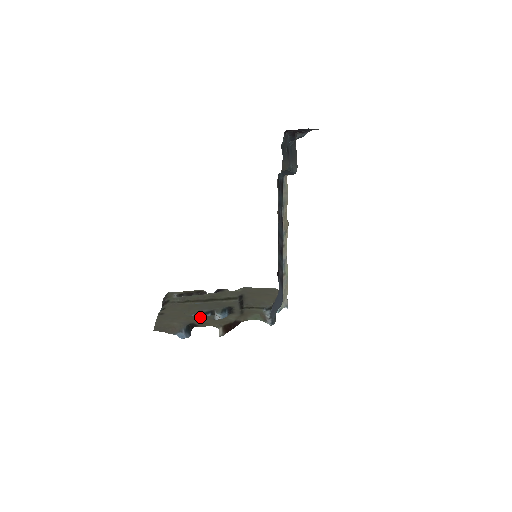
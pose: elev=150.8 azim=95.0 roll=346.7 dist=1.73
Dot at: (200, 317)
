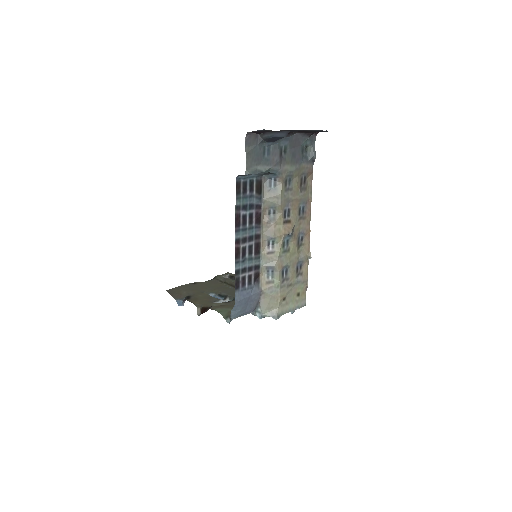
Dot at: (205, 295)
